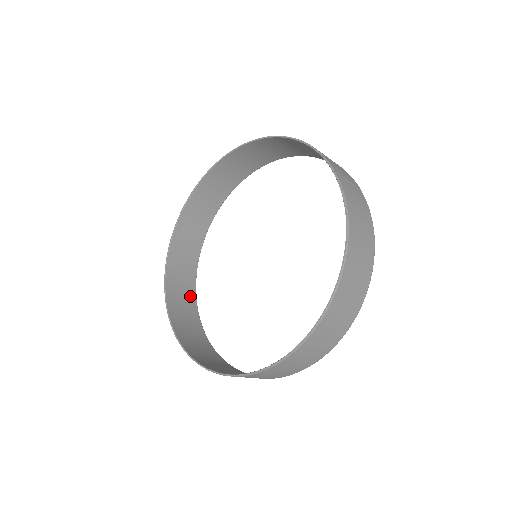
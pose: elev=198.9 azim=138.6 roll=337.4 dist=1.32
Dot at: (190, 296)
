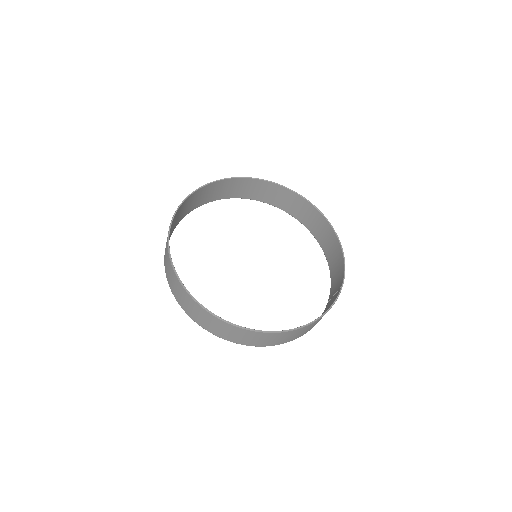
Dot at: (187, 212)
